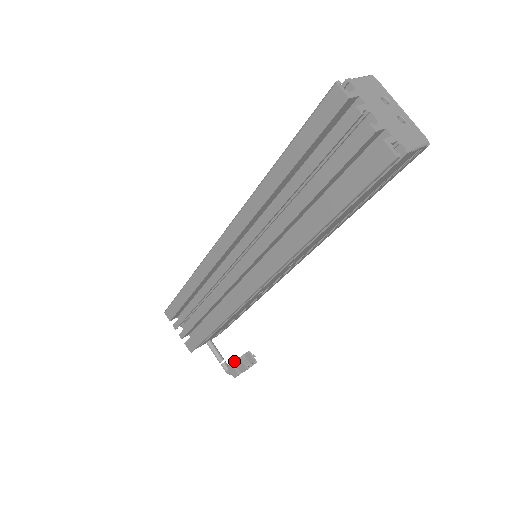
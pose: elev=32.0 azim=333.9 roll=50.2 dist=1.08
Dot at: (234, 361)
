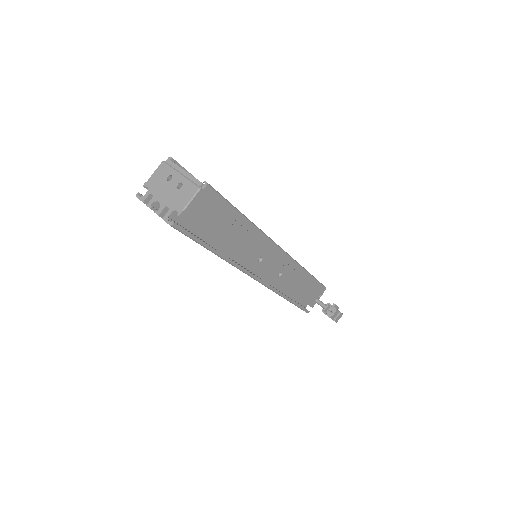
Dot at: occluded
